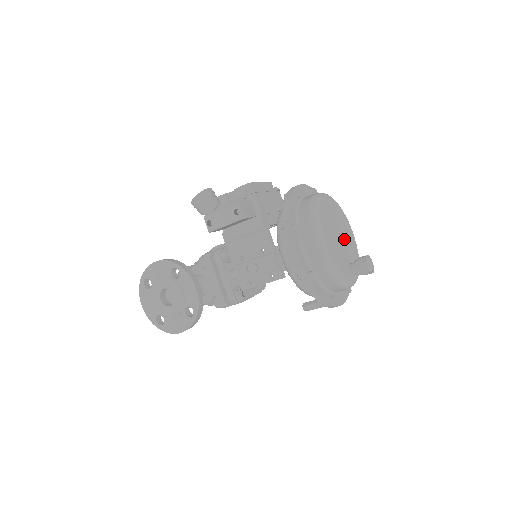
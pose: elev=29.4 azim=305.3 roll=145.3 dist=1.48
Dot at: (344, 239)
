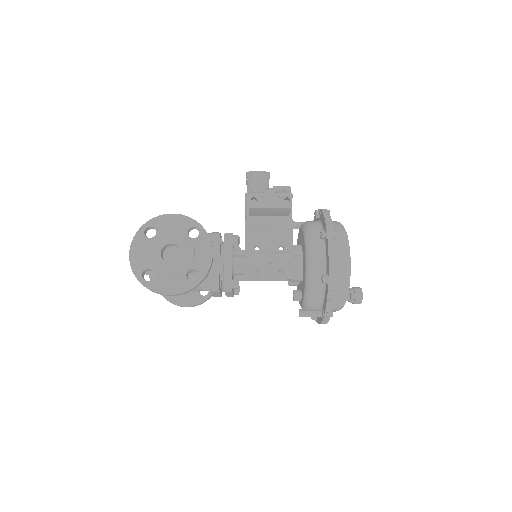
Dot at: occluded
